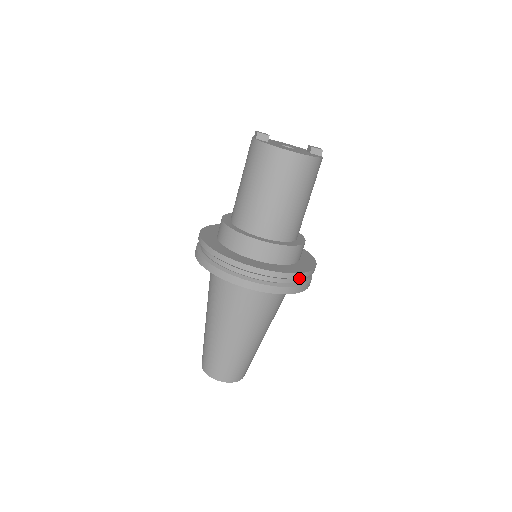
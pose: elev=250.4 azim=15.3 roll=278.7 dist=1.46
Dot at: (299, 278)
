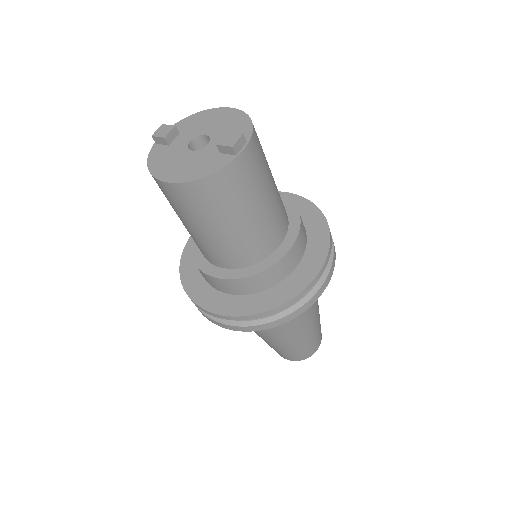
Dot at: occluded
